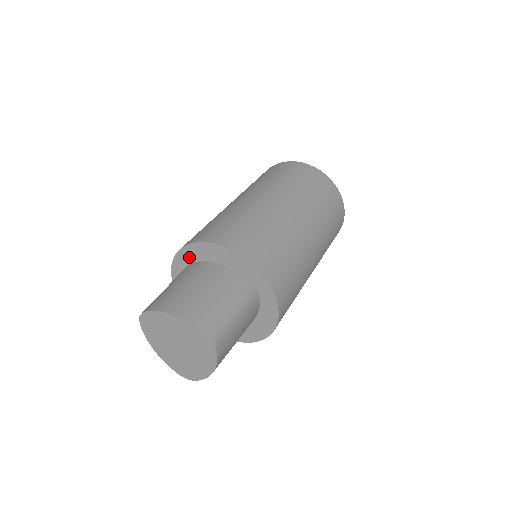
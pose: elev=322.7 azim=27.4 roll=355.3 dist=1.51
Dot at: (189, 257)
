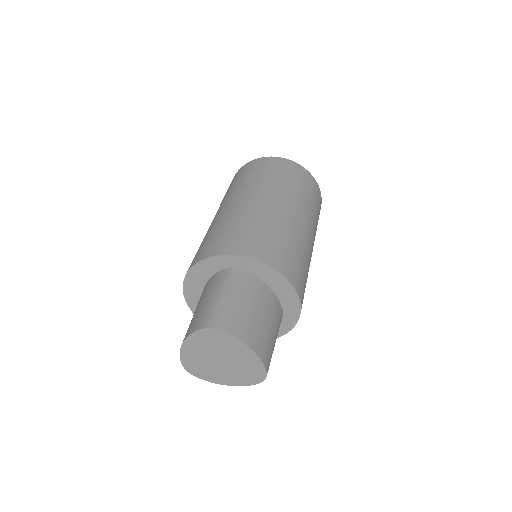
Dot at: (249, 267)
